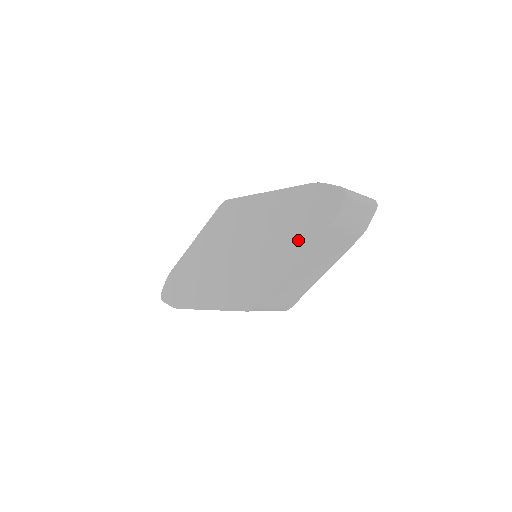
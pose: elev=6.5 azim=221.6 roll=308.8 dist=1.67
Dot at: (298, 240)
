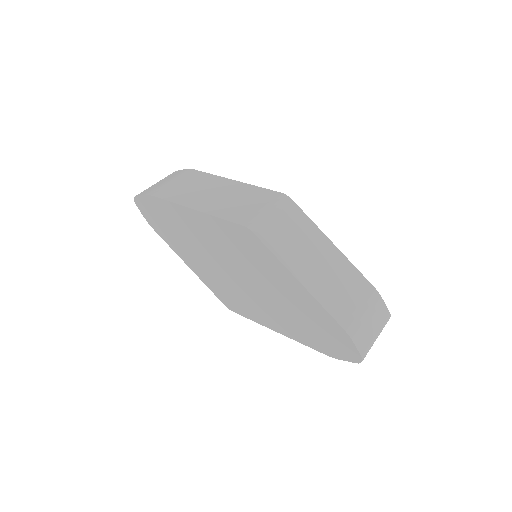
Dot at: (299, 332)
